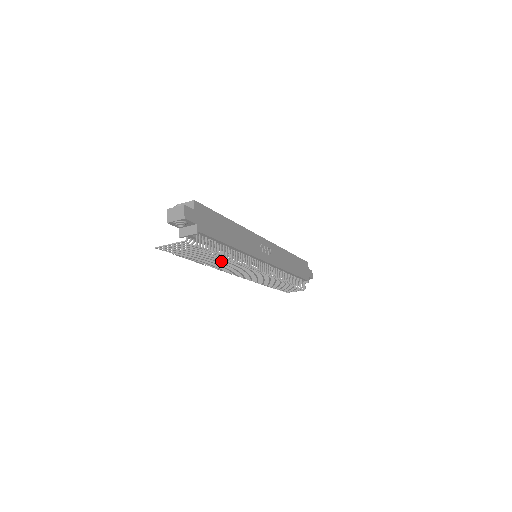
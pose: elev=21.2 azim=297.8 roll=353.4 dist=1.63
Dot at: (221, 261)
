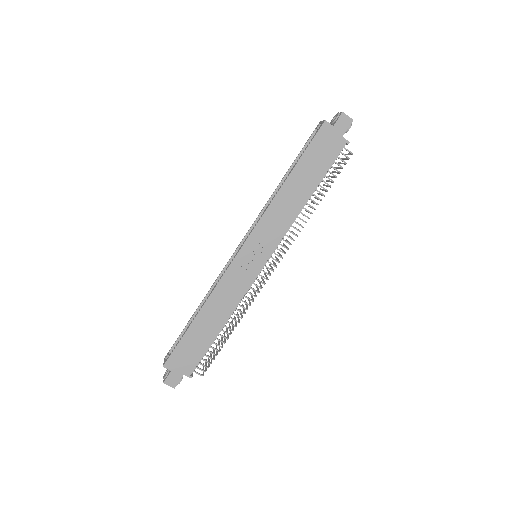
Dot at: (232, 328)
